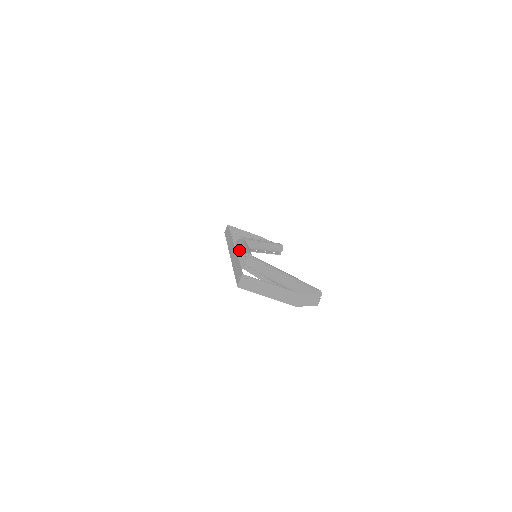
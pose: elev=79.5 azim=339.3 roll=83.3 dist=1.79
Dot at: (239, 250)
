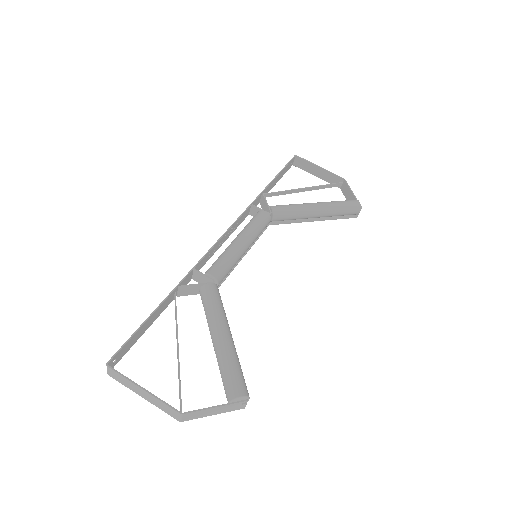
Dot at: occluded
